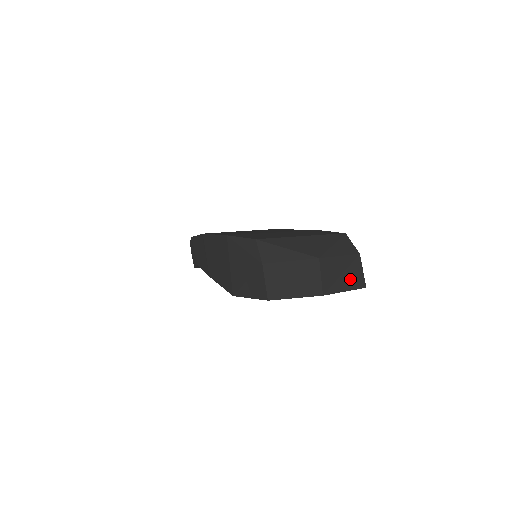
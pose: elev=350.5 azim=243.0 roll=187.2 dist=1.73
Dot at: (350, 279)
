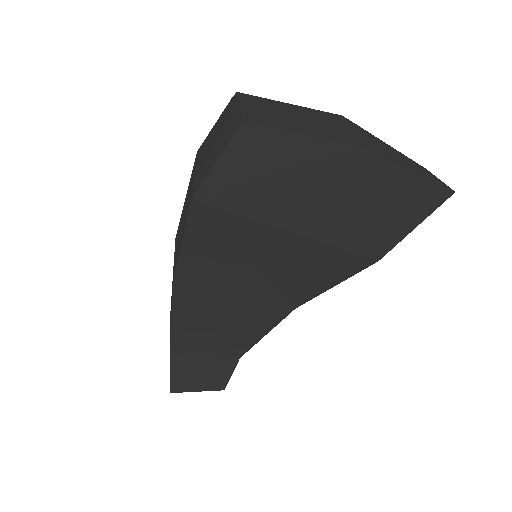
Dot at: (415, 170)
